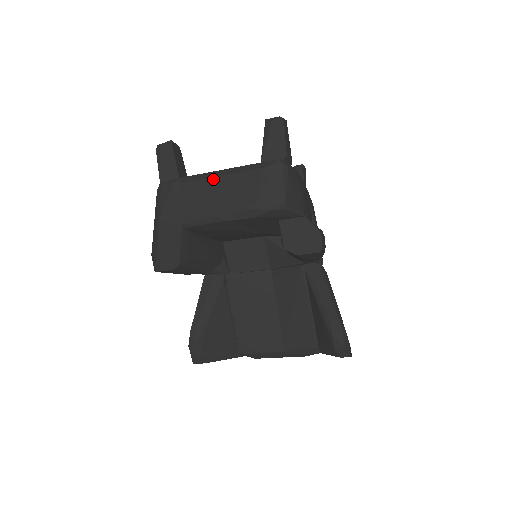
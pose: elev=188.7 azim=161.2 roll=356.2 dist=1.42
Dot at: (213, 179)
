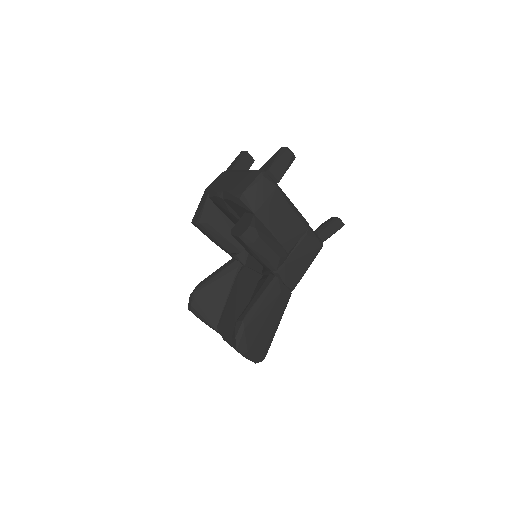
Dot at: (234, 172)
